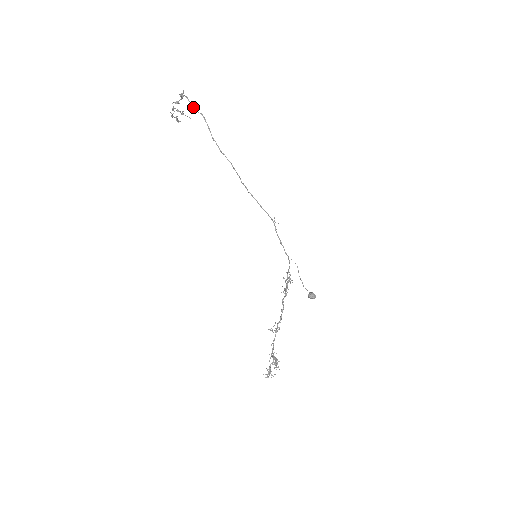
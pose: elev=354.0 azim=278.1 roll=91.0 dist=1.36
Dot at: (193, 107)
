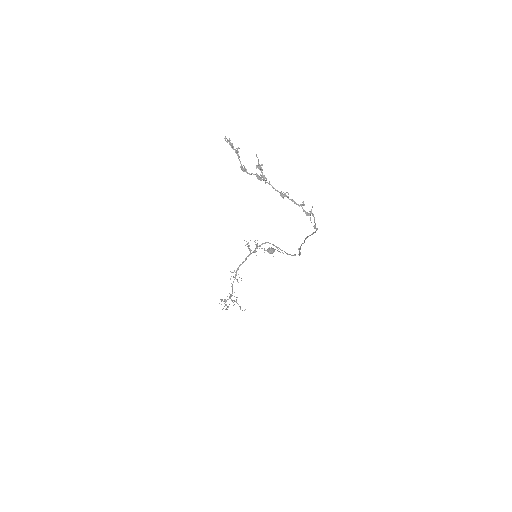
Dot at: (315, 228)
